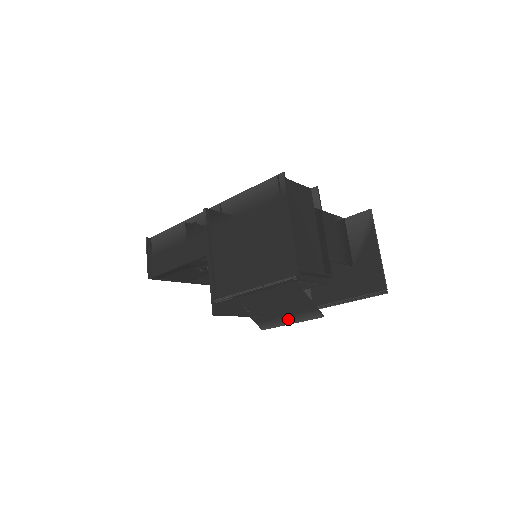
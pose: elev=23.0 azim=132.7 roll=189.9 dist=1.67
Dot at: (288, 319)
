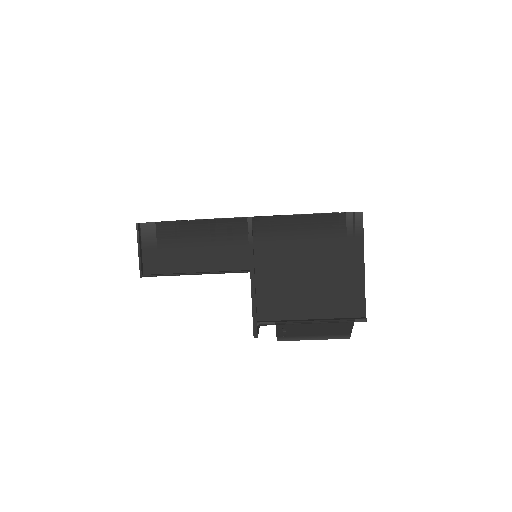
Dot at: (315, 337)
